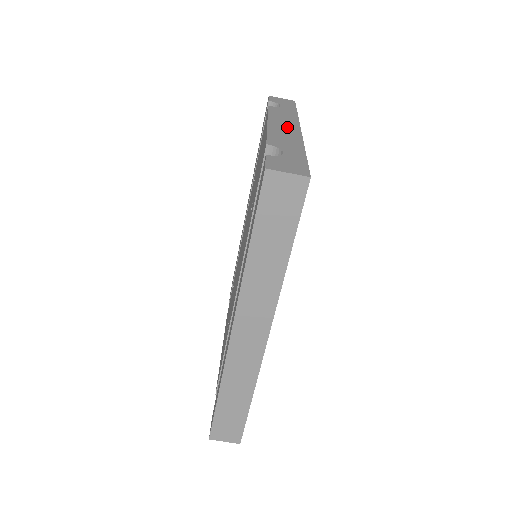
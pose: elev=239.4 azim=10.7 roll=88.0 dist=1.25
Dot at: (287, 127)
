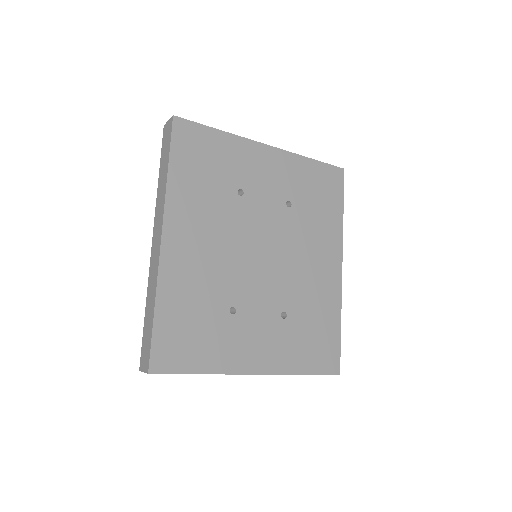
Dot at: occluded
